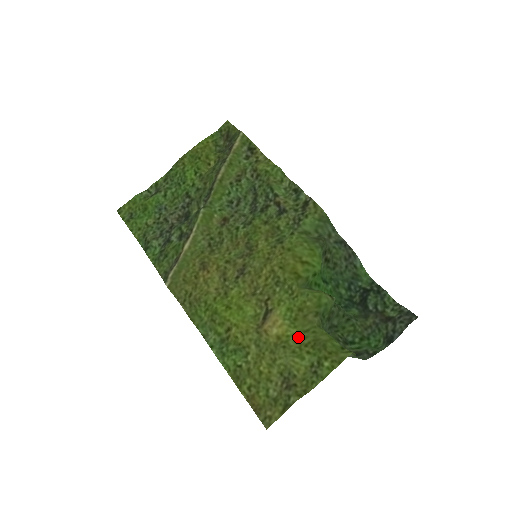
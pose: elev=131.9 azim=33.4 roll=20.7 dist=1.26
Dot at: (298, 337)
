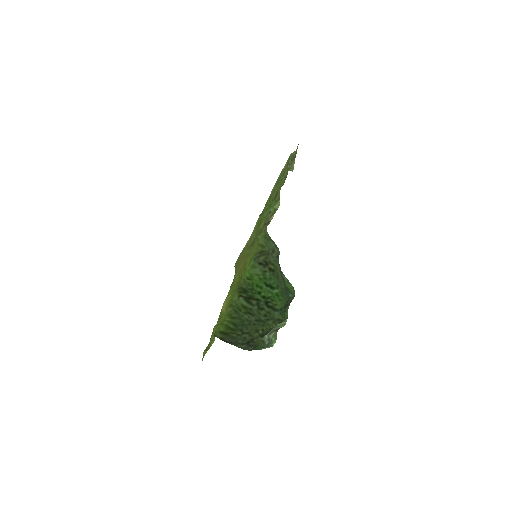
Dot at: (224, 317)
